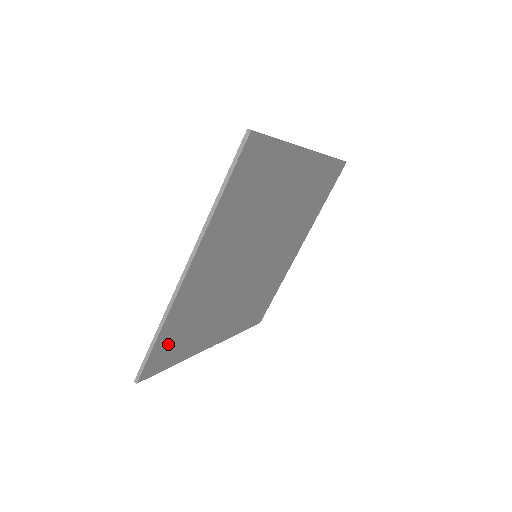
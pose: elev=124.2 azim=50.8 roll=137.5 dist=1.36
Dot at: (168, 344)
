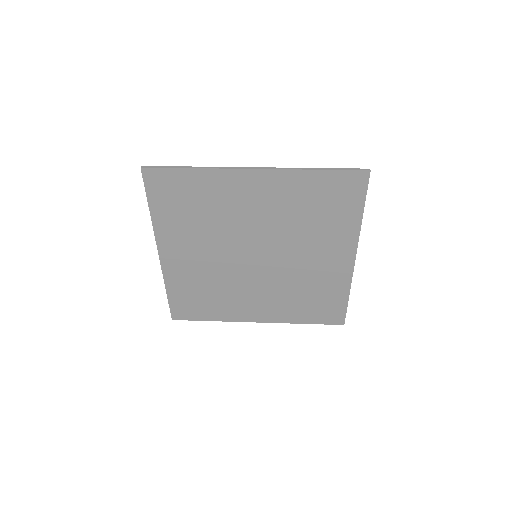
Dot at: (185, 302)
